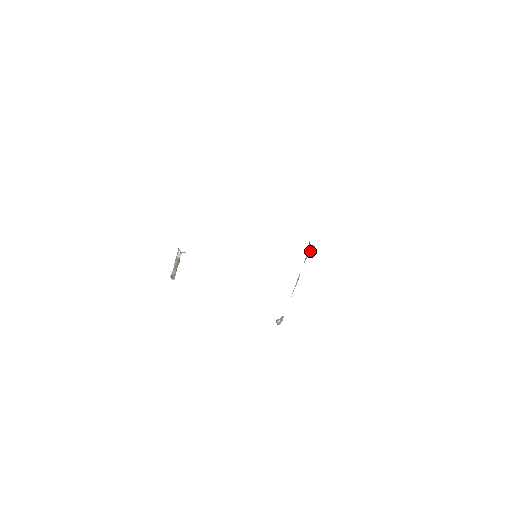
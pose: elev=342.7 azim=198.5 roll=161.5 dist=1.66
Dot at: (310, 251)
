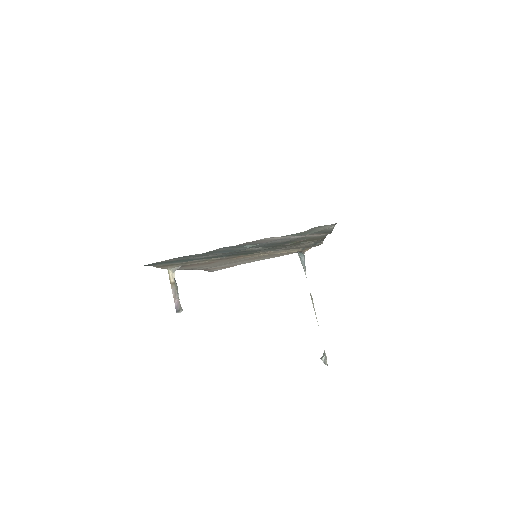
Dot at: (304, 261)
